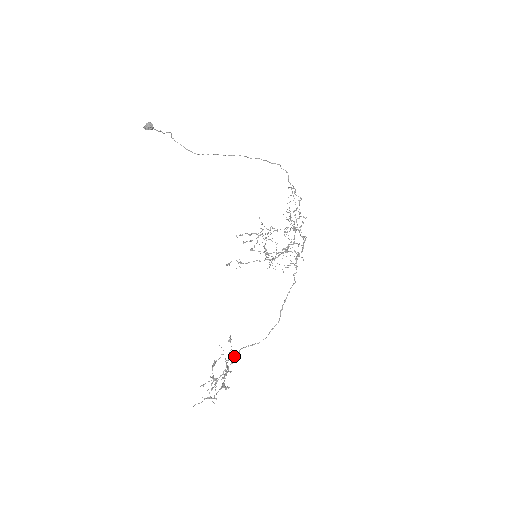
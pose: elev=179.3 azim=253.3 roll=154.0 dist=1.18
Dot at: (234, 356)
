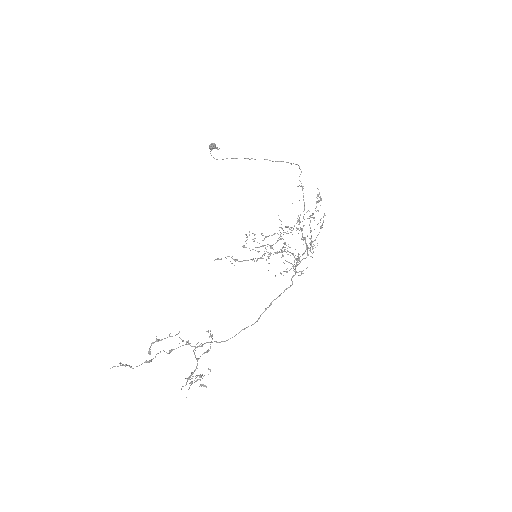
Dot at: occluded
